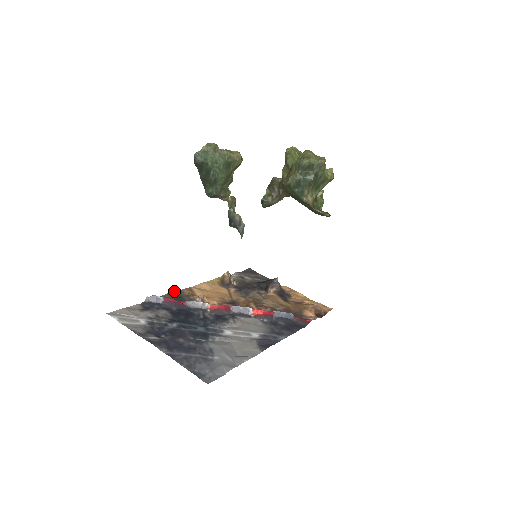
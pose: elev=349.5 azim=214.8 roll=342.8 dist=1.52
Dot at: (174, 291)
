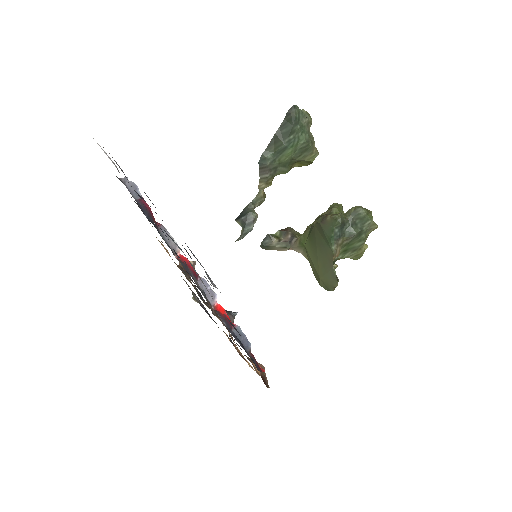
Dot at: occluded
